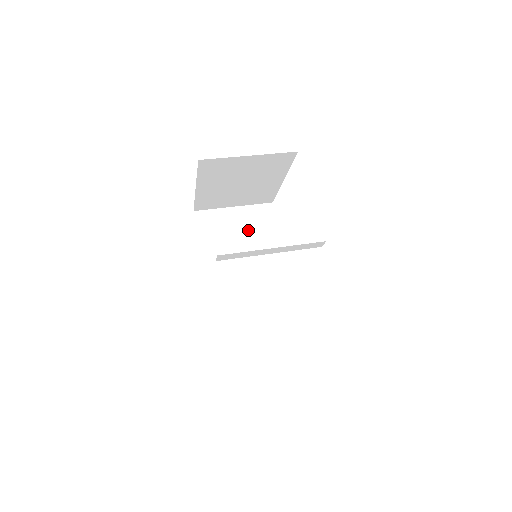
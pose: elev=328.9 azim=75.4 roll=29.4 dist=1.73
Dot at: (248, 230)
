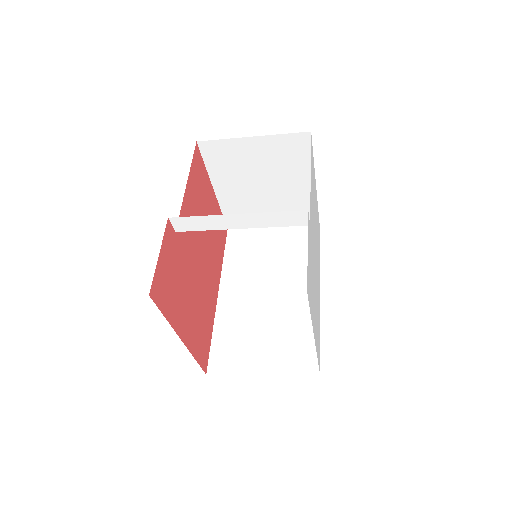
Dot at: (282, 251)
